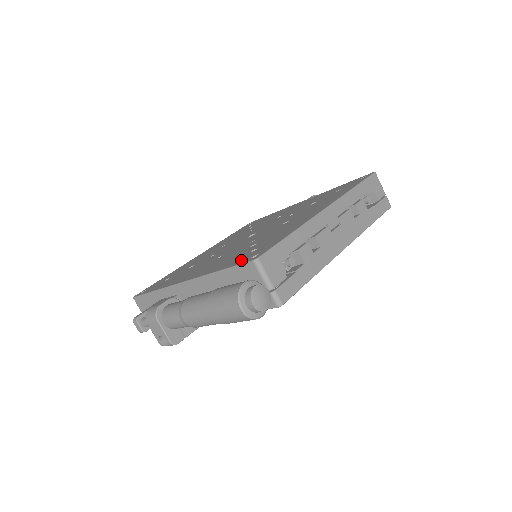
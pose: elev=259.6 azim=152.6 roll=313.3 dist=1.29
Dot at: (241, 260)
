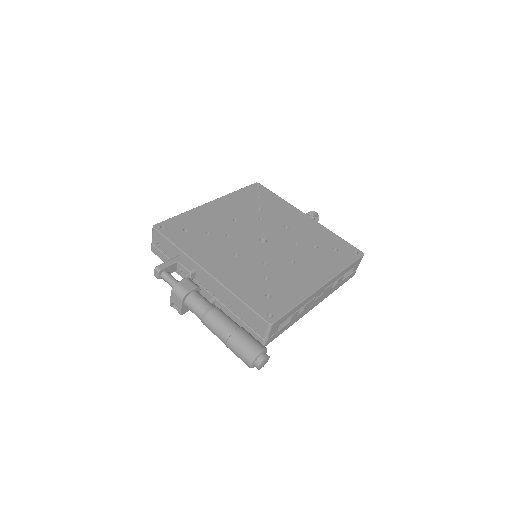
Dot at: (259, 306)
